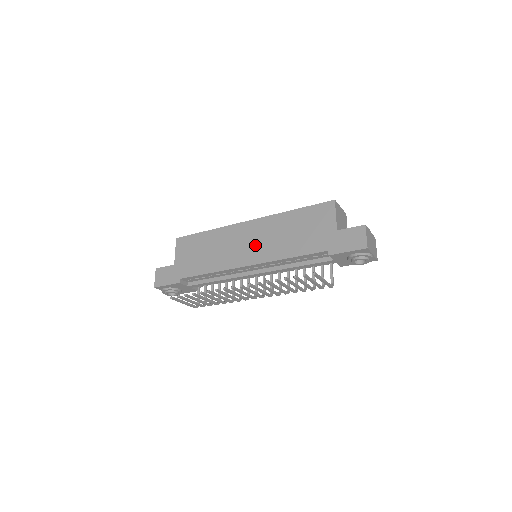
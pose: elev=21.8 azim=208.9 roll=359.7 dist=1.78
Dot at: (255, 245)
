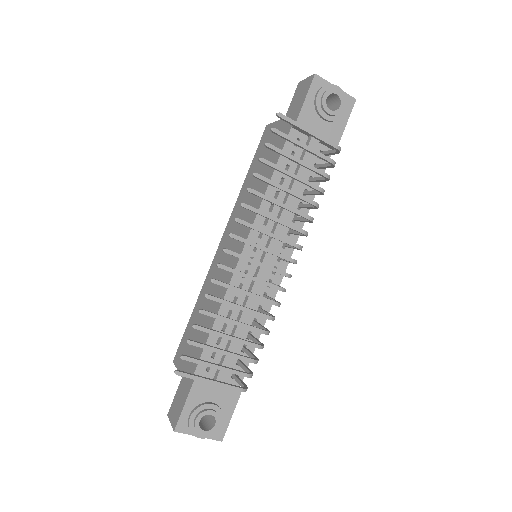
Dot at: occluded
